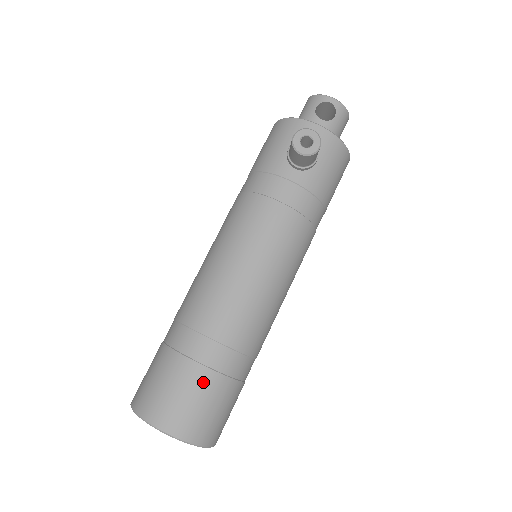
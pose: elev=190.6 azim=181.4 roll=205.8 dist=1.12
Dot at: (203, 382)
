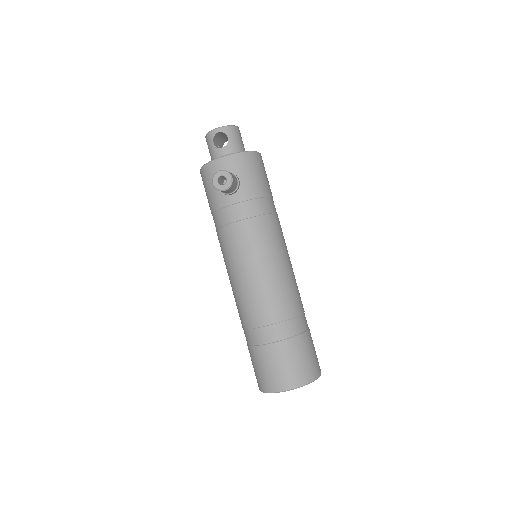
Dot at: (282, 351)
